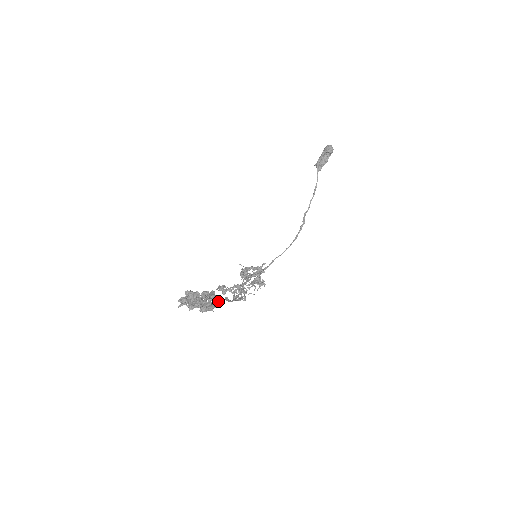
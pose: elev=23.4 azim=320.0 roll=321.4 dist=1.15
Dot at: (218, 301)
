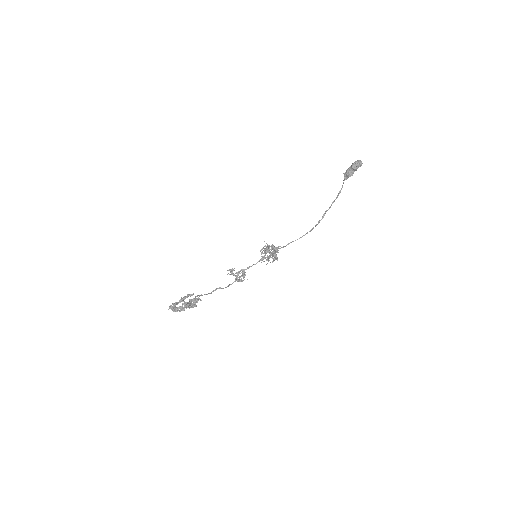
Dot at: occluded
